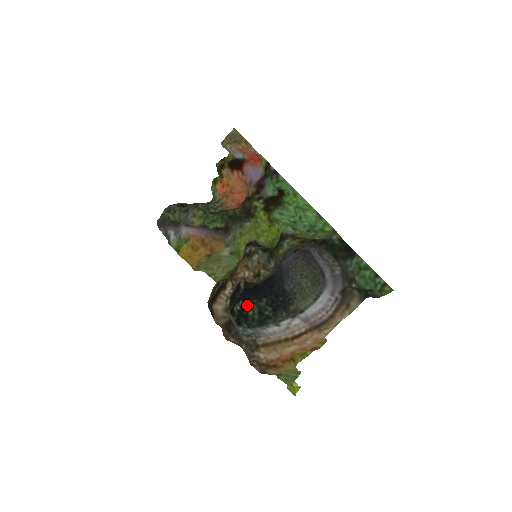
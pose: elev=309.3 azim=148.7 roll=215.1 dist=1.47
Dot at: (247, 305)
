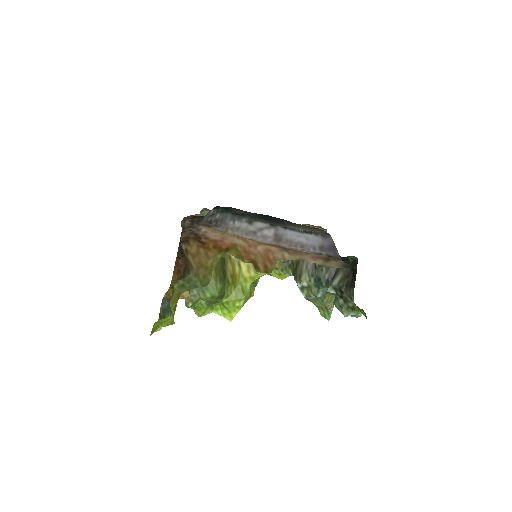
Dot at: (238, 209)
